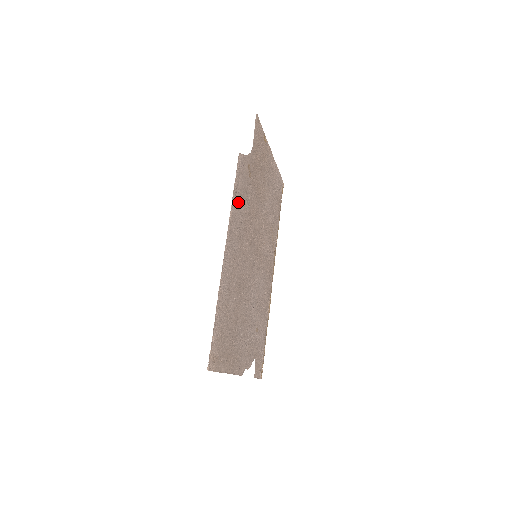
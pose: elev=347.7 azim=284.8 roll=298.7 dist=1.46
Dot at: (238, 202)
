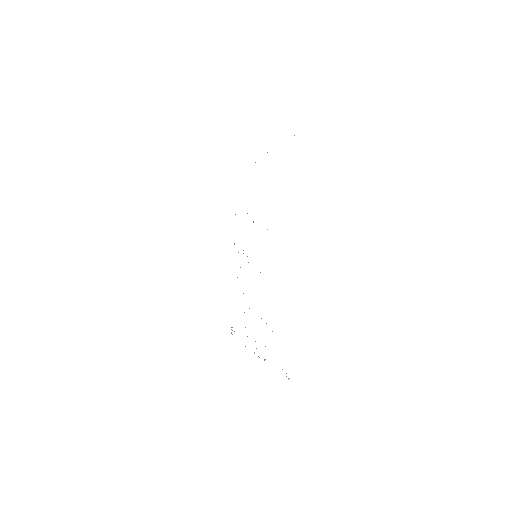
Dot at: occluded
